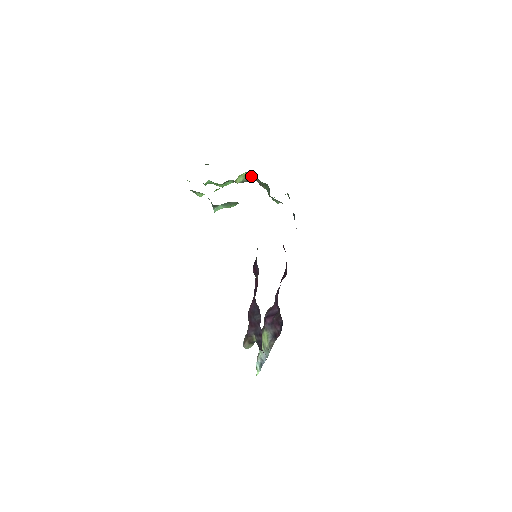
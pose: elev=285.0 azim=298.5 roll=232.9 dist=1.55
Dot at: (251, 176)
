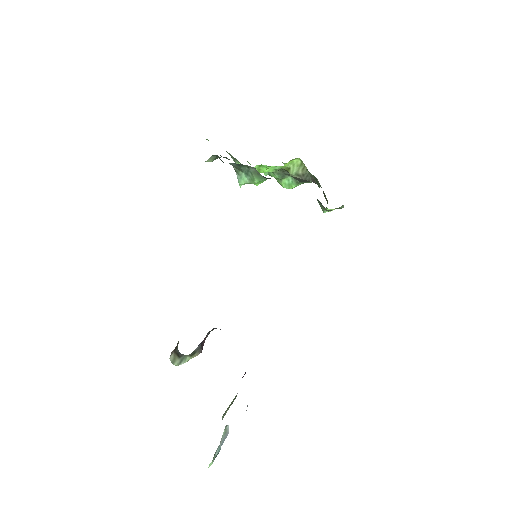
Dot at: (307, 169)
